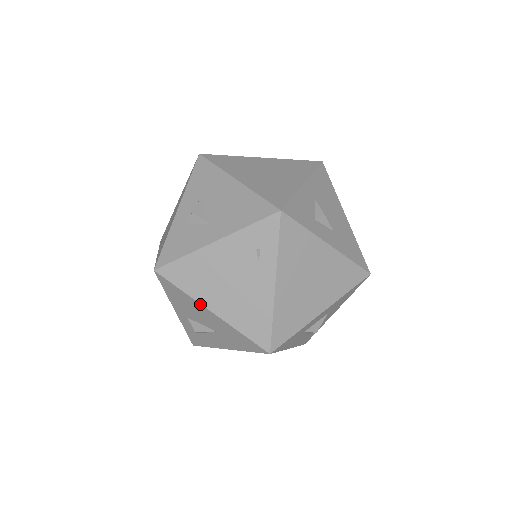
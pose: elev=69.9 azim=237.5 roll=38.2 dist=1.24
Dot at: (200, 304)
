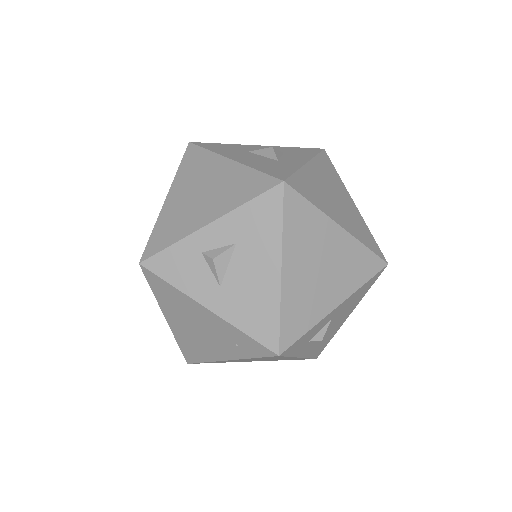
Dot at: (161, 309)
